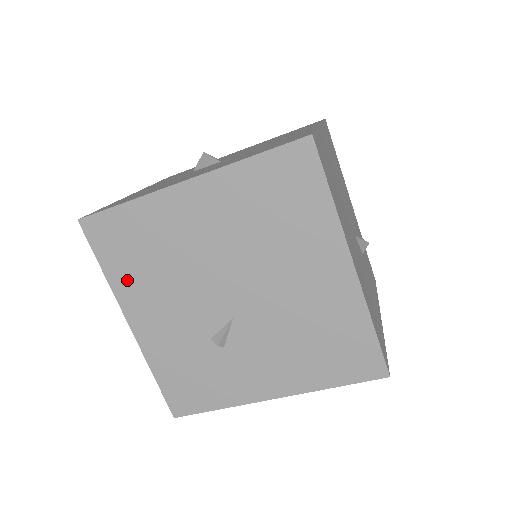
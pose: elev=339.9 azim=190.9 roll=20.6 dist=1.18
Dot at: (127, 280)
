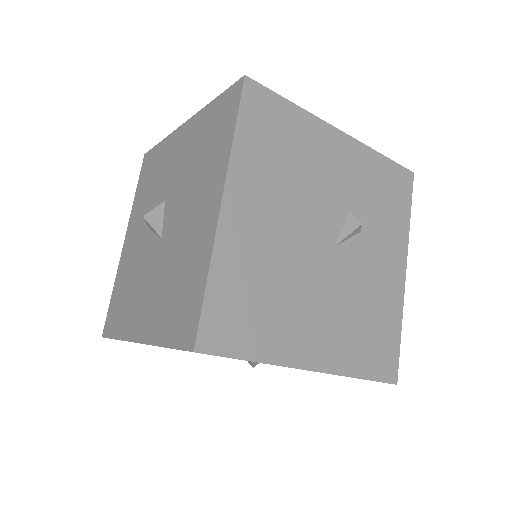
Dot at: occluded
